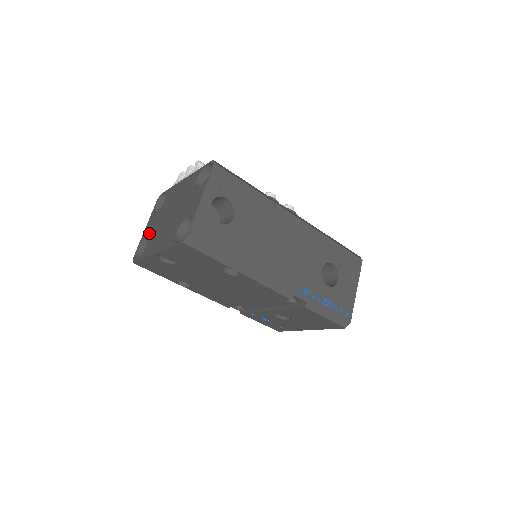
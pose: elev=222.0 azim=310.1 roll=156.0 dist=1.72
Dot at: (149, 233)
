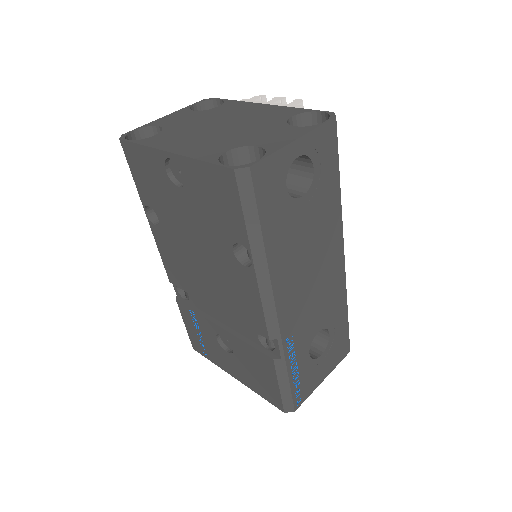
Dot at: (170, 124)
